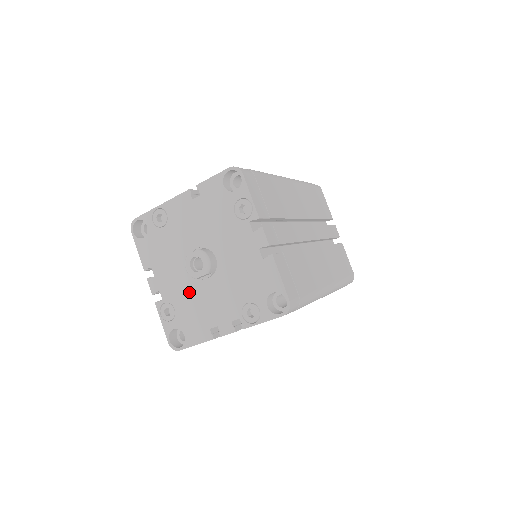
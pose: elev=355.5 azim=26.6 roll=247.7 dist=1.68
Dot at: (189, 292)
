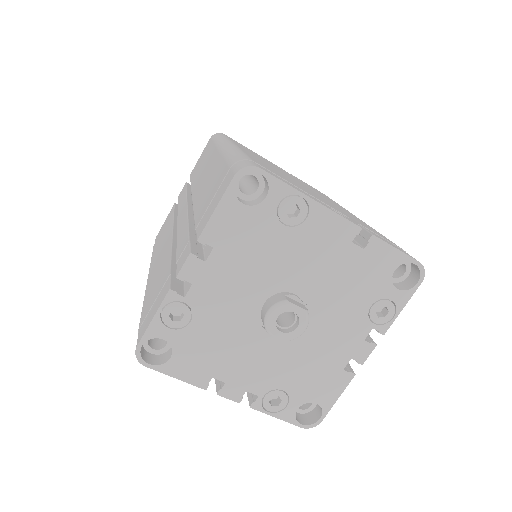
Dot at: (232, 323)
